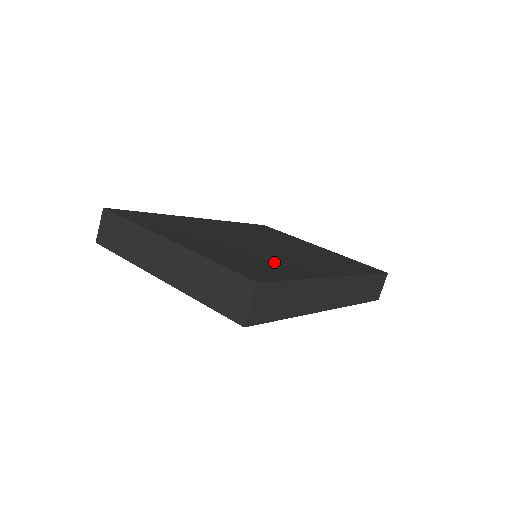
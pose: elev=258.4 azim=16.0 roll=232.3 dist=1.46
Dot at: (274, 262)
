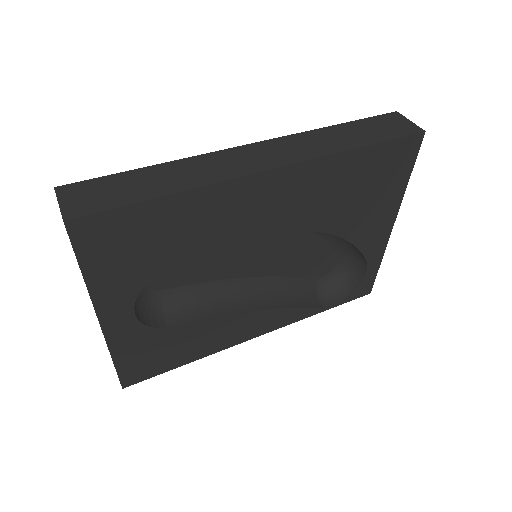
Dot at: occluded
